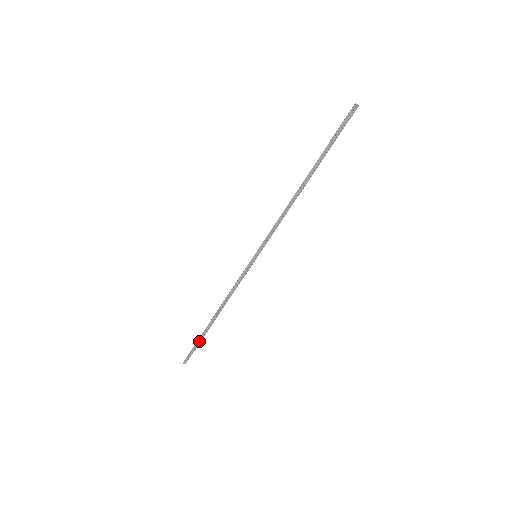
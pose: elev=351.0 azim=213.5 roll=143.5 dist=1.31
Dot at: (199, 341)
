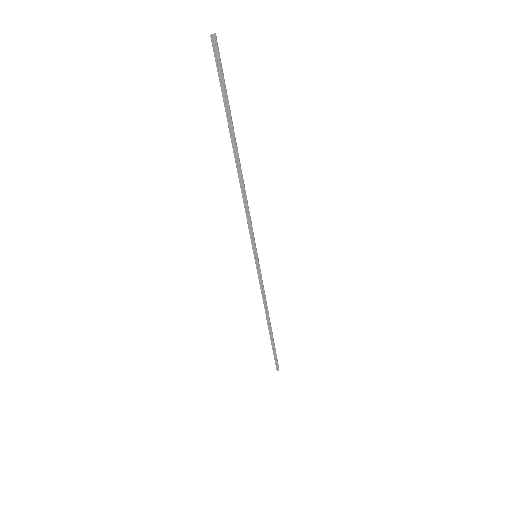
Dot at: (274, 349)
